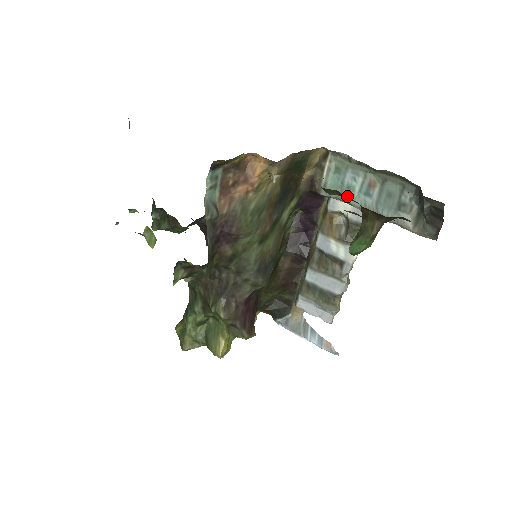
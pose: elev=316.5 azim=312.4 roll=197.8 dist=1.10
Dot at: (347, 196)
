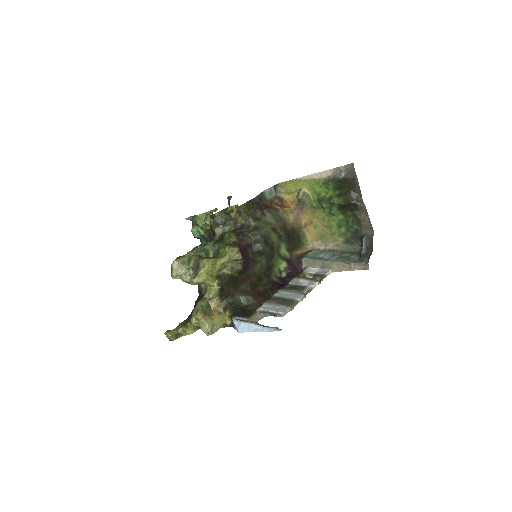
Dot at: (319, 258)
